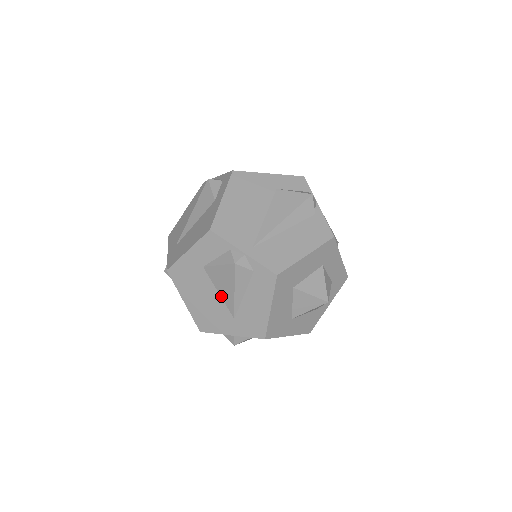
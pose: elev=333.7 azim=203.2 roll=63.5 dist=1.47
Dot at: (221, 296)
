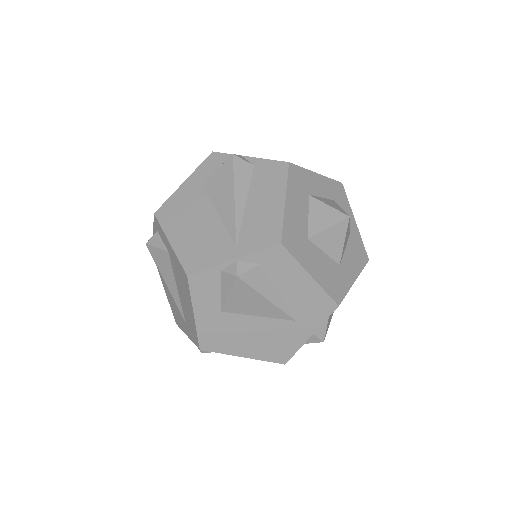
Dot at: (263, 316)
